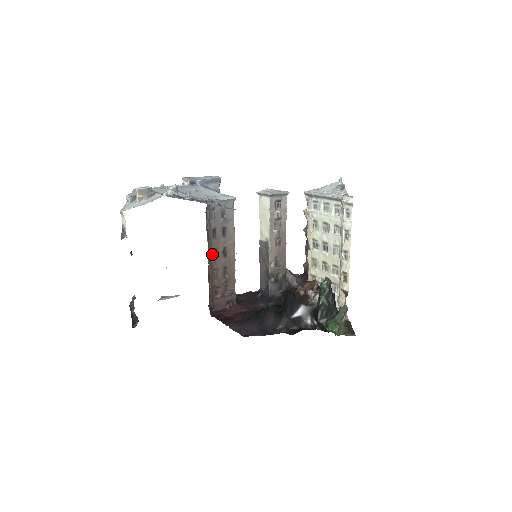
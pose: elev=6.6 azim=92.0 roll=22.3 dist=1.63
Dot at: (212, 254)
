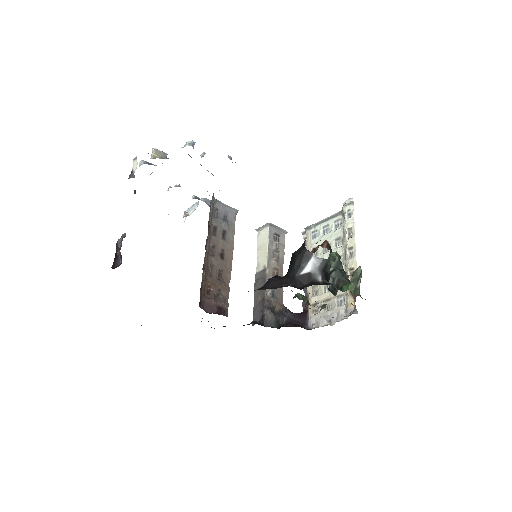
Dot at: (209, 249)
